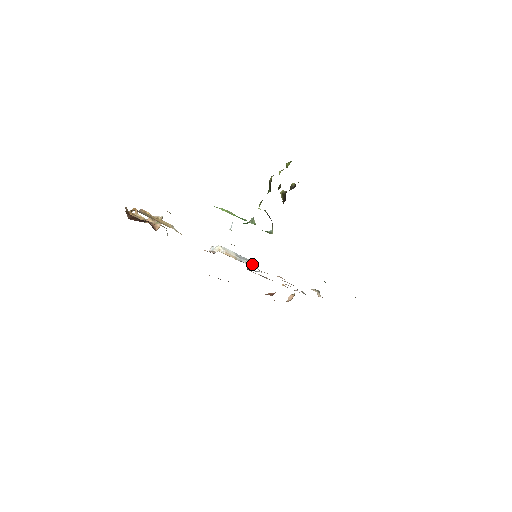
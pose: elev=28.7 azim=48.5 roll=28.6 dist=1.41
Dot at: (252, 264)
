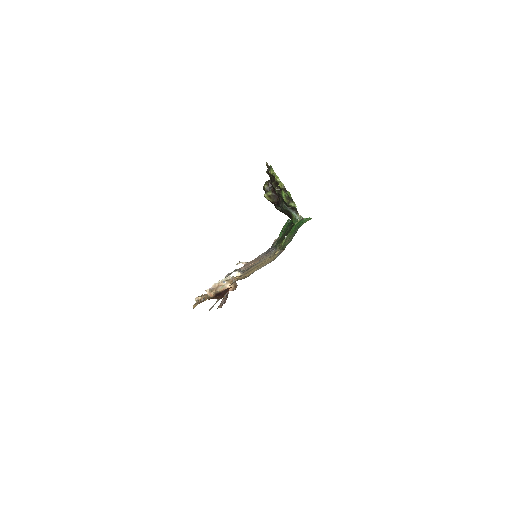
Dot at: occluded
